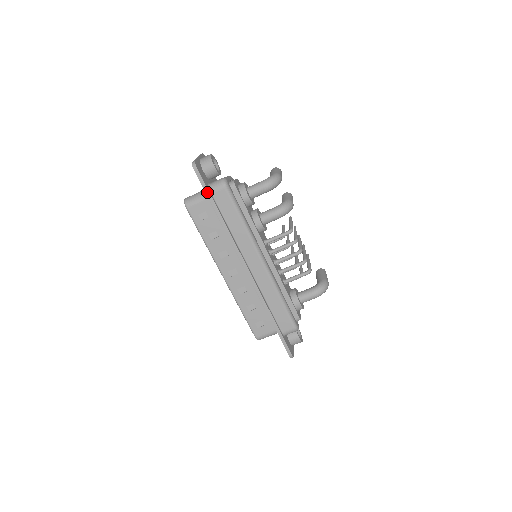
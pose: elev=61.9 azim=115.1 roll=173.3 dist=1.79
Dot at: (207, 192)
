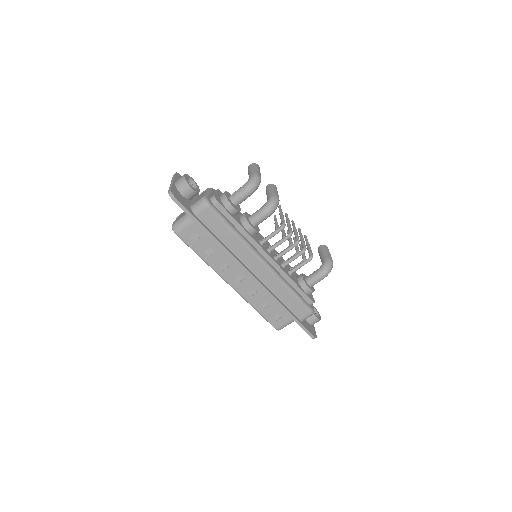
Dot at: (191, 216)
